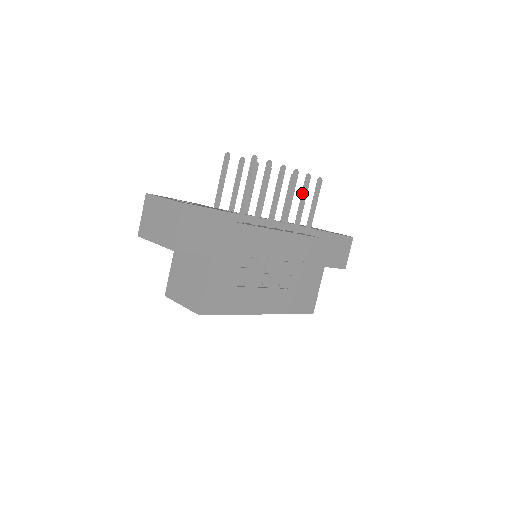
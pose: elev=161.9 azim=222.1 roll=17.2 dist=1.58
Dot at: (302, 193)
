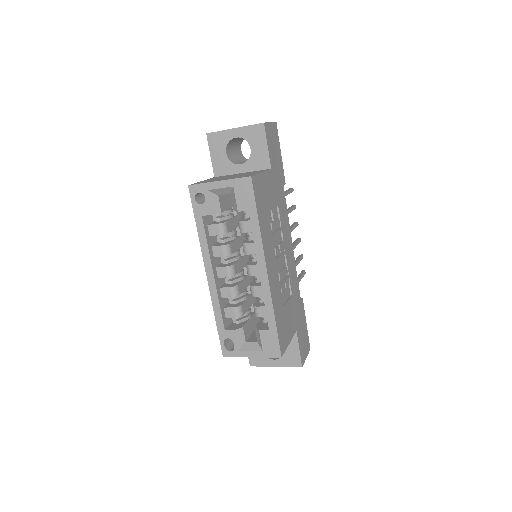
Dot at: (296, 259)
